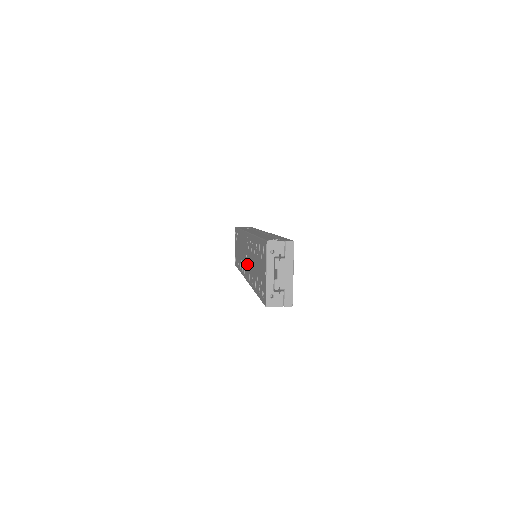
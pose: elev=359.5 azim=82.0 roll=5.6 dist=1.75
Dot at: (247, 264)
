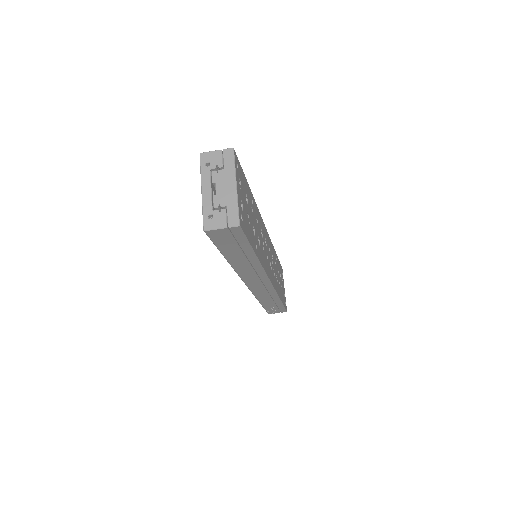
Dot at: occluded
